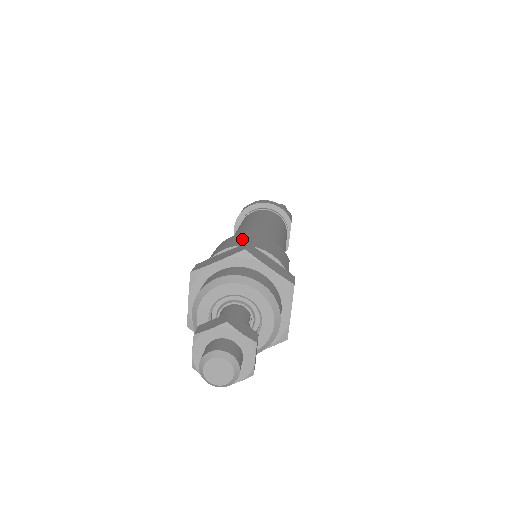
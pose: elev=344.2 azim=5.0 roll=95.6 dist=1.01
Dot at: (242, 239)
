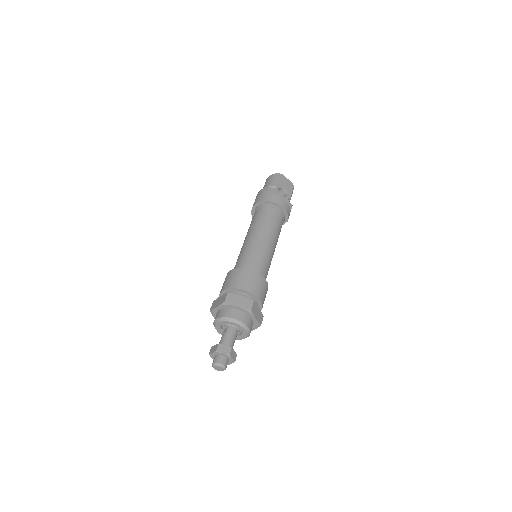
Dot at: (253, 283)
